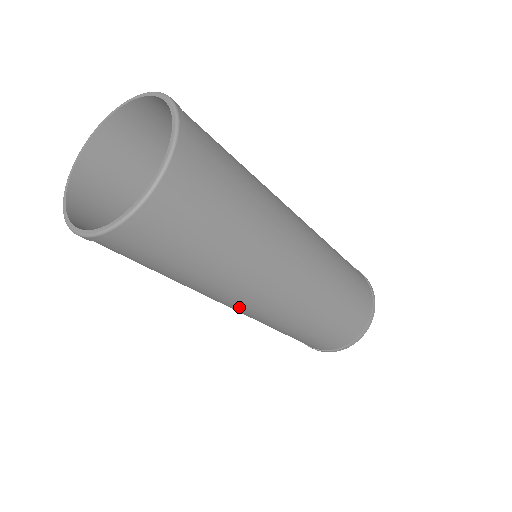
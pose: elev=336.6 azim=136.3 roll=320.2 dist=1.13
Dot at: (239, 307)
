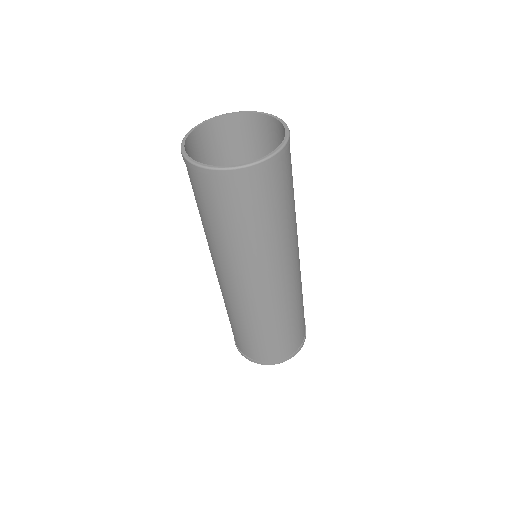
Dot at: (243, 281)
